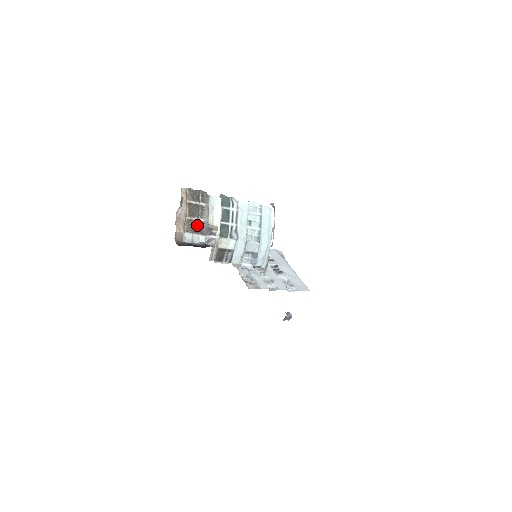
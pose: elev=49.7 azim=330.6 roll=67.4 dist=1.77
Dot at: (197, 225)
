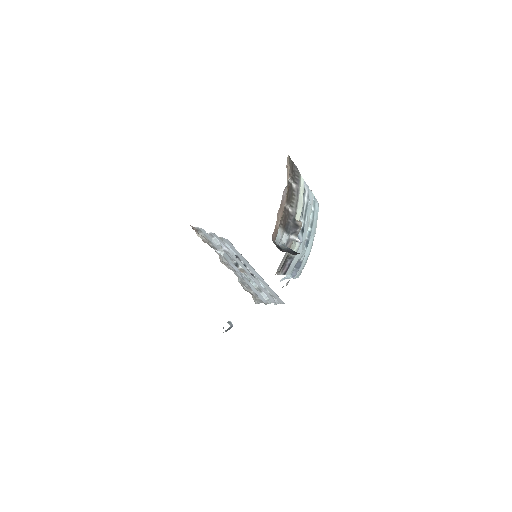
Dot at: (287, 217)
